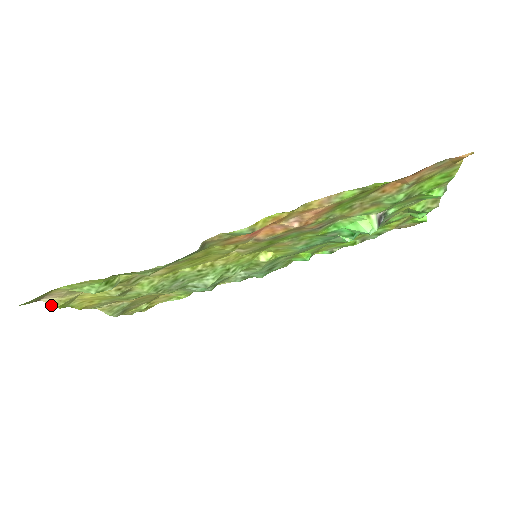
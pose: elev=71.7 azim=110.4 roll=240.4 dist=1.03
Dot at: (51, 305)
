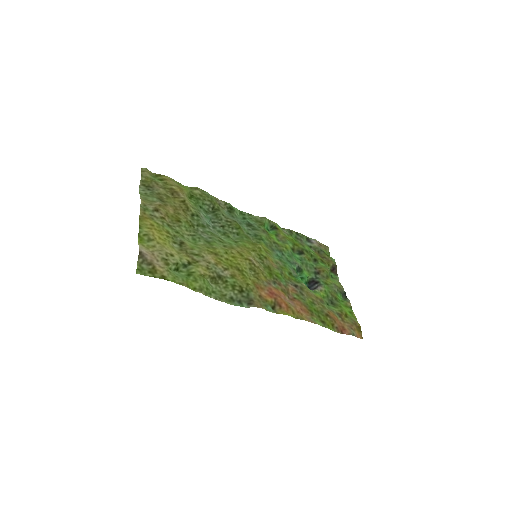
Dot at: (139, 244)
